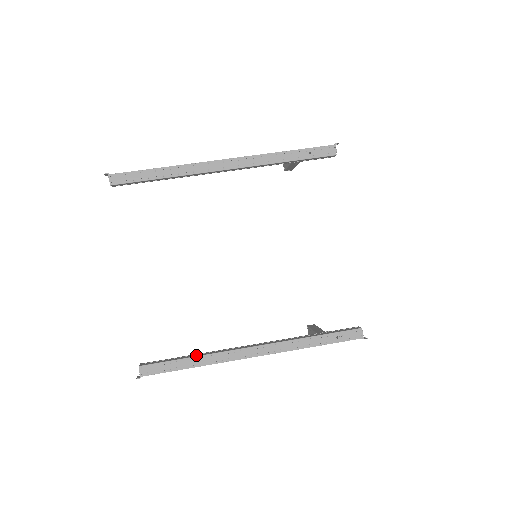
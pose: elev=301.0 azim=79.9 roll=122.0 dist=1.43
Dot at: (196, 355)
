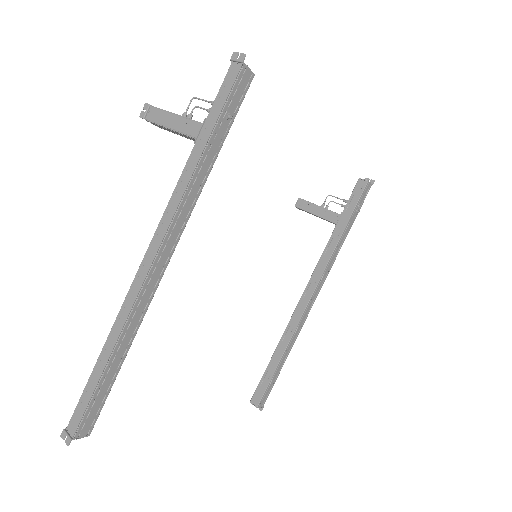
Dot at: (280, 352)
